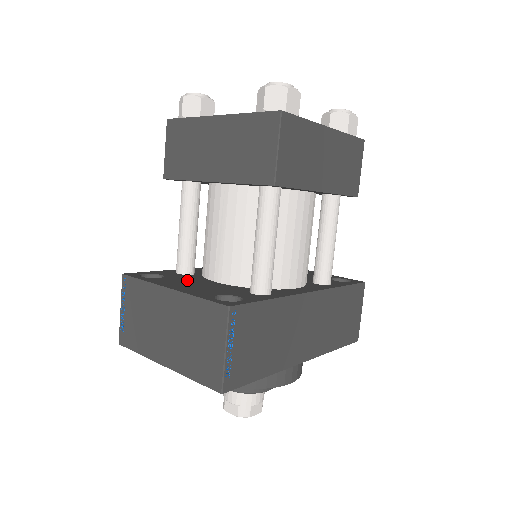
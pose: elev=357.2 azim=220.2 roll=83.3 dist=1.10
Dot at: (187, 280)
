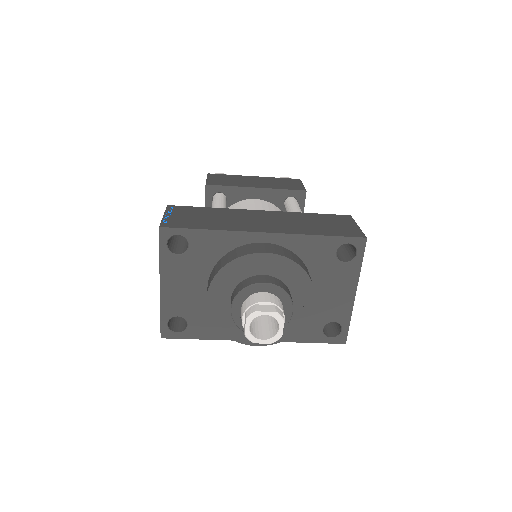
Dot at: occluded
